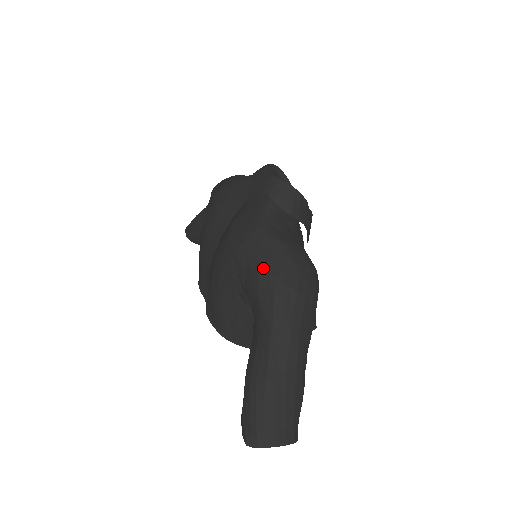
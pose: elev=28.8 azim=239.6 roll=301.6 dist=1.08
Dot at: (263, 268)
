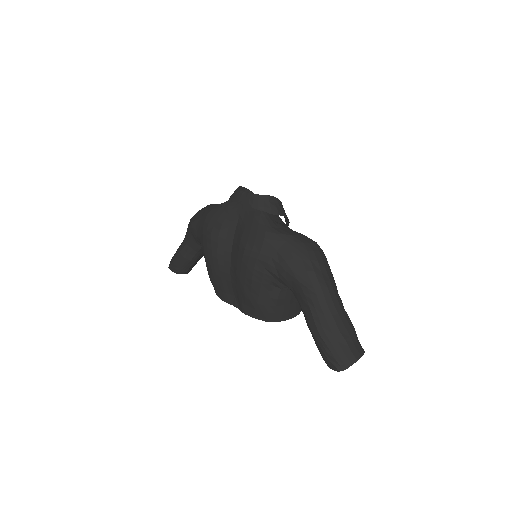
Dot at: (288, 258)
